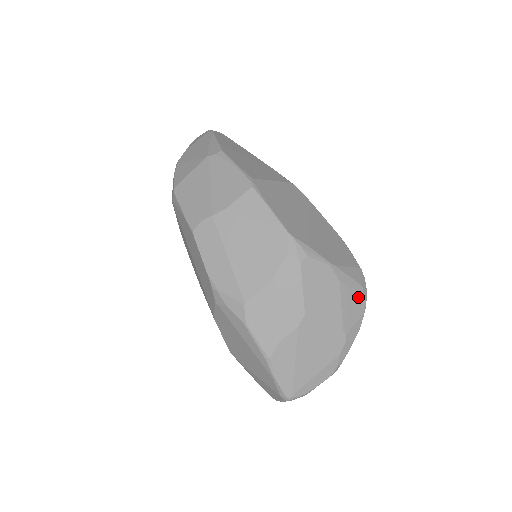
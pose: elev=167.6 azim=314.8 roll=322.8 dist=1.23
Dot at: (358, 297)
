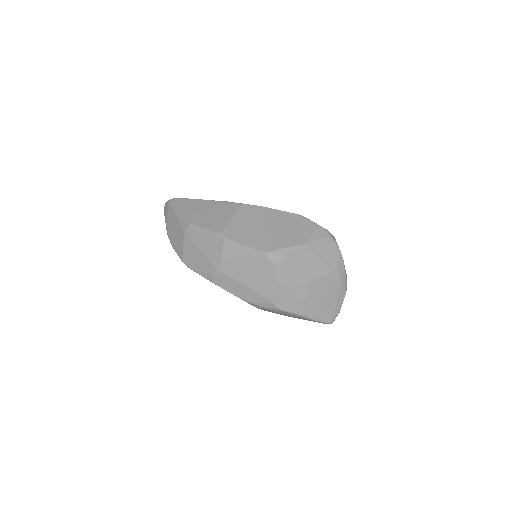
Dot at: (329, 246)
